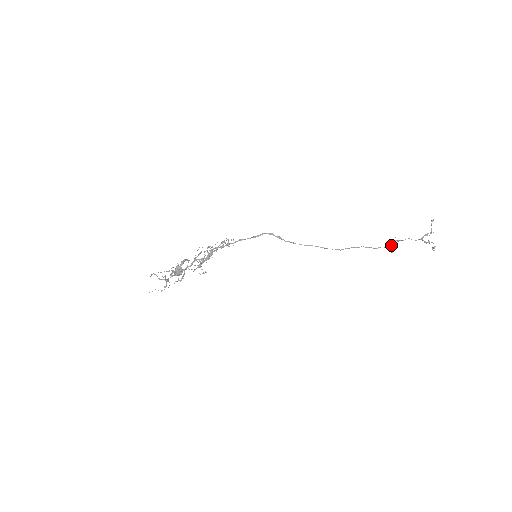
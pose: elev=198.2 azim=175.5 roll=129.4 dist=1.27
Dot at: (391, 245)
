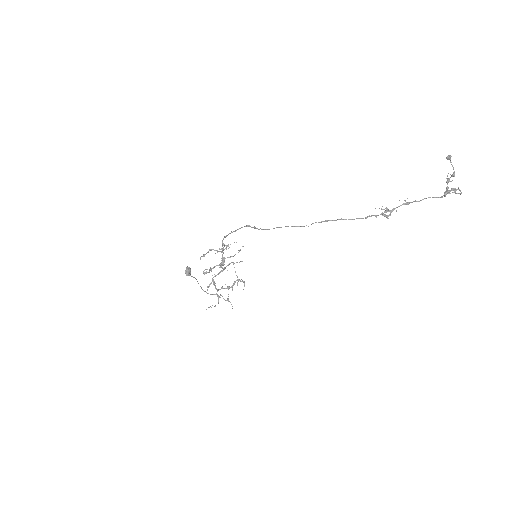
Dot at: (391, 210)
